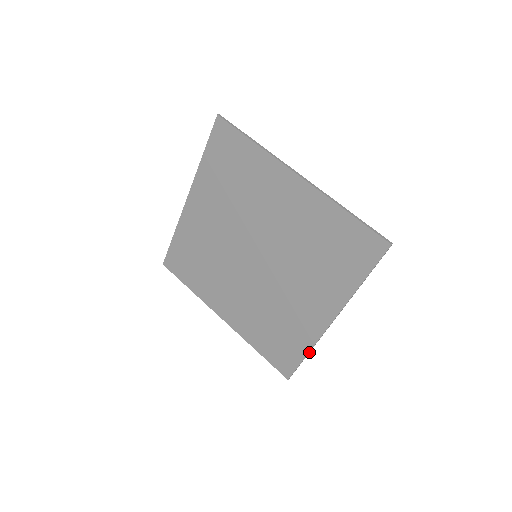
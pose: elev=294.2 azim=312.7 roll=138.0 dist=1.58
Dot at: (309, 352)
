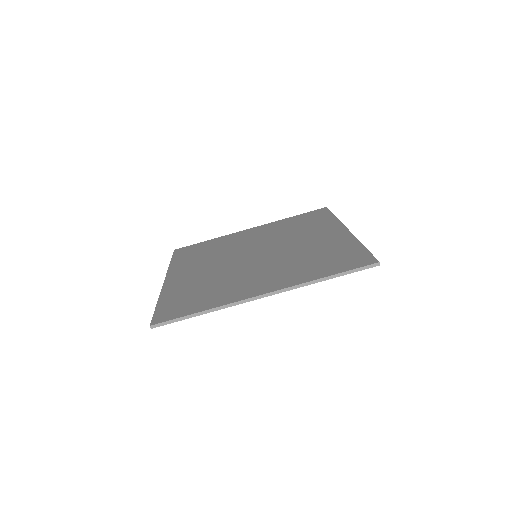
Dot at: (336, 217)
